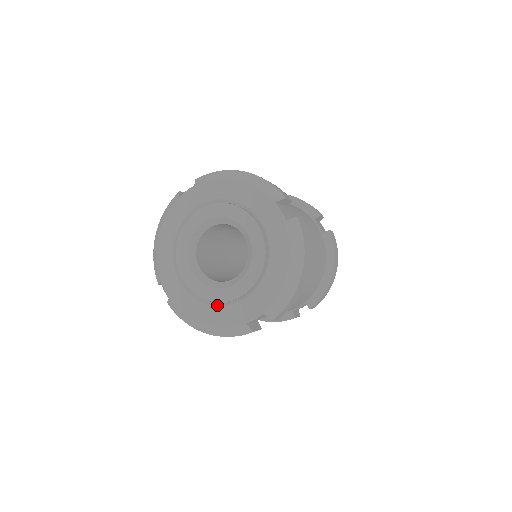
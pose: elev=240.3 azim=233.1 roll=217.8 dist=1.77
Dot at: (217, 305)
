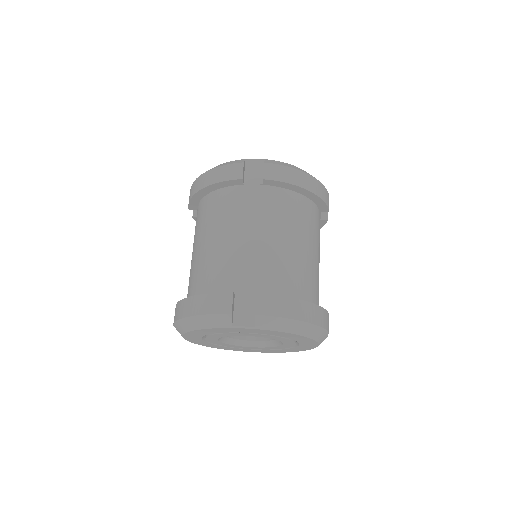
Dot at: (291, 348)
